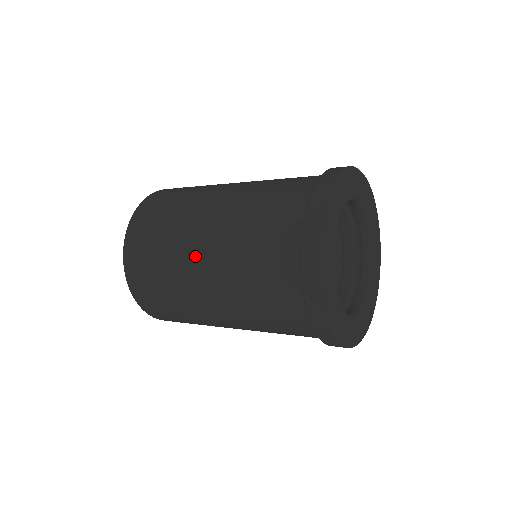
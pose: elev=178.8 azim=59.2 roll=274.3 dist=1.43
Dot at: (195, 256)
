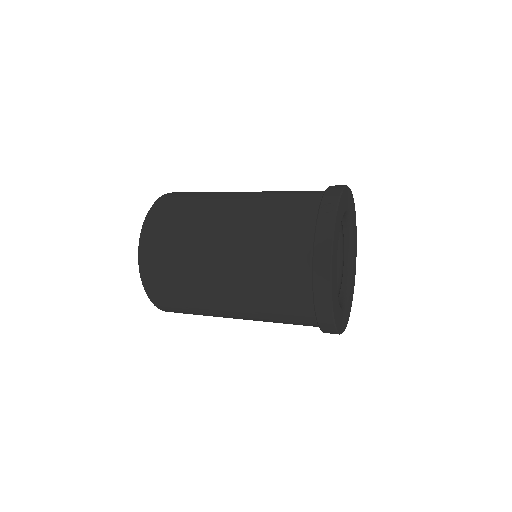
Dot at: (224, 207)
